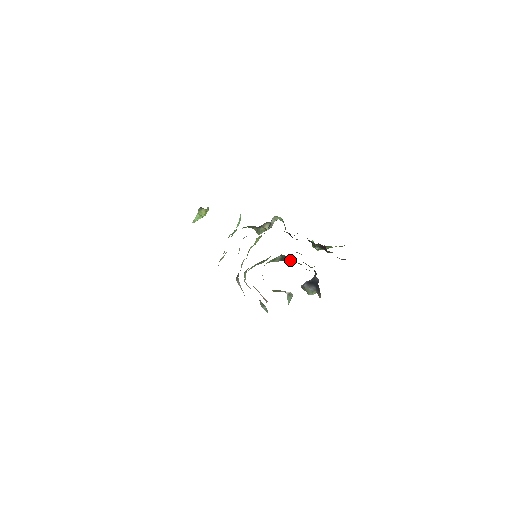
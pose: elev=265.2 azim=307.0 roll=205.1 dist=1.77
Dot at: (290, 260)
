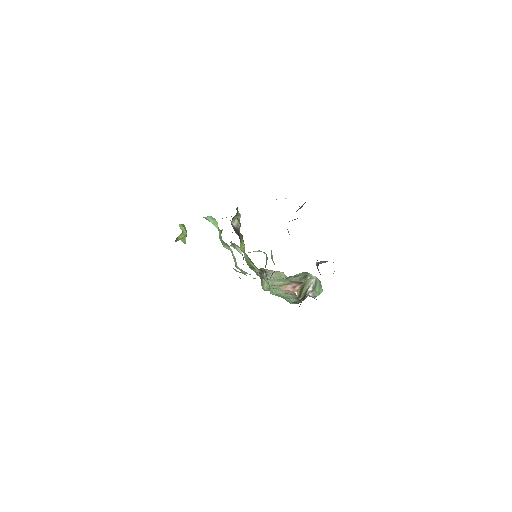
Dot at: occluded
